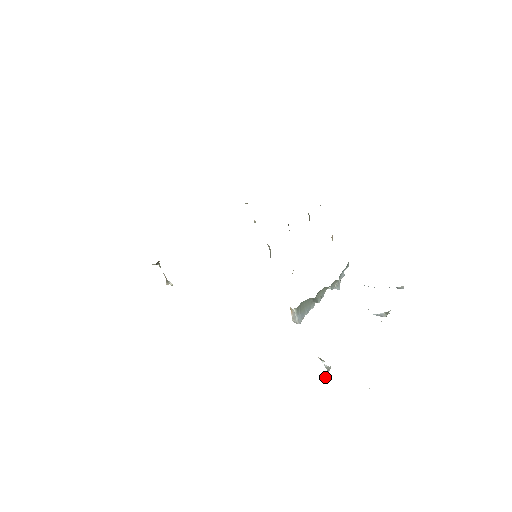
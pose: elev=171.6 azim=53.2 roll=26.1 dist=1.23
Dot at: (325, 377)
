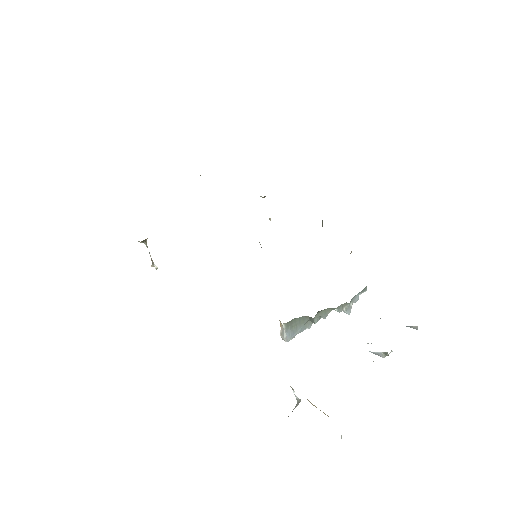
Dot at: occluded
